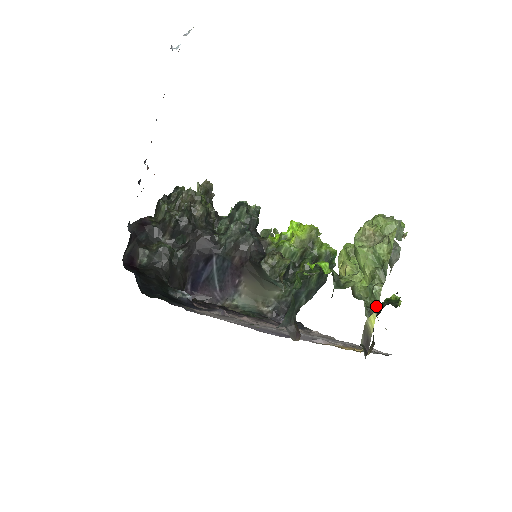
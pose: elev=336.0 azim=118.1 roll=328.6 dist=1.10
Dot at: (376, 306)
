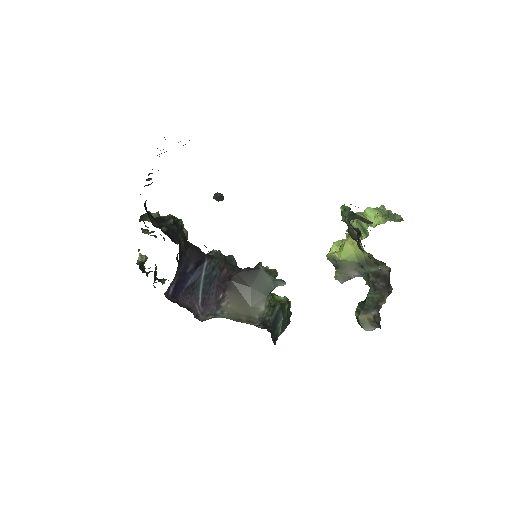
Dot at: (402, 220)
